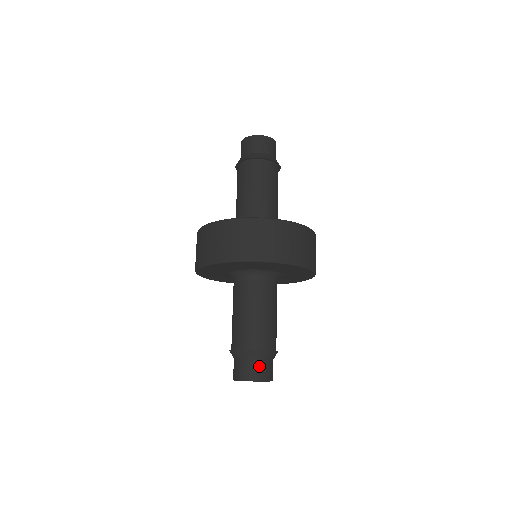
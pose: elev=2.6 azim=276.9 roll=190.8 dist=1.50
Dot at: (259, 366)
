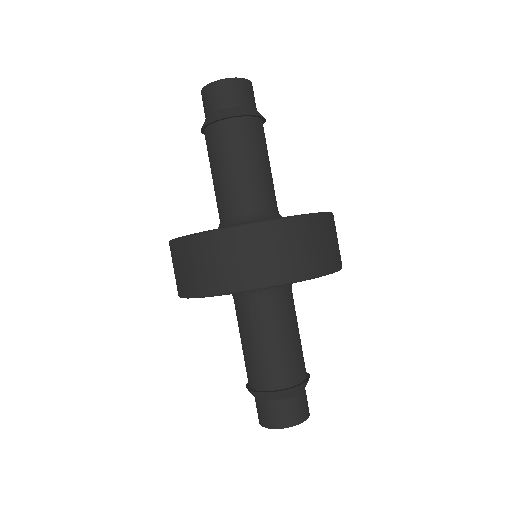
Dot at: (284, 409)
